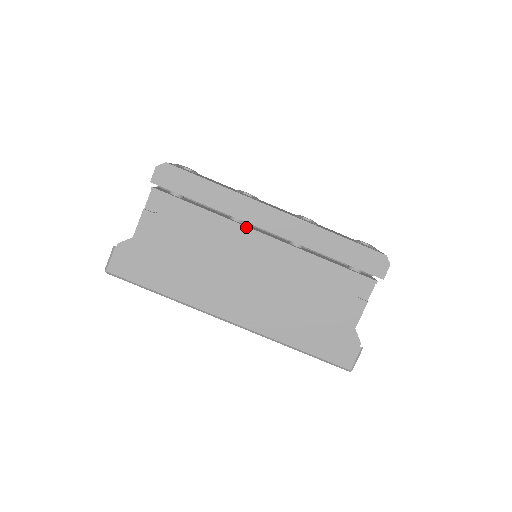
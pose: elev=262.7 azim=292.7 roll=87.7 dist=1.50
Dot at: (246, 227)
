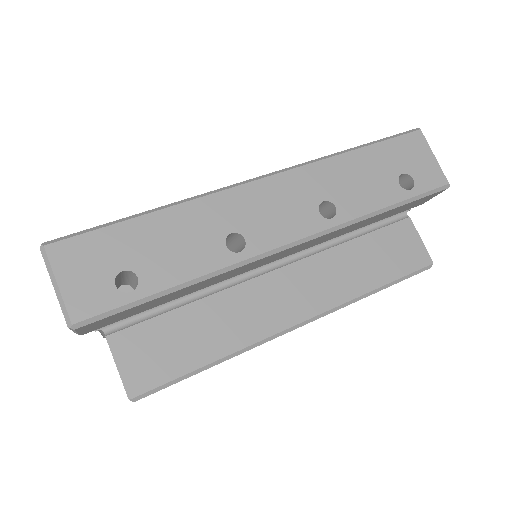
Dot at: occluded
